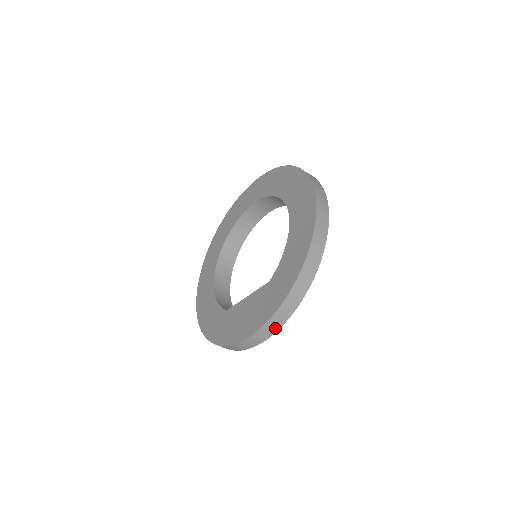
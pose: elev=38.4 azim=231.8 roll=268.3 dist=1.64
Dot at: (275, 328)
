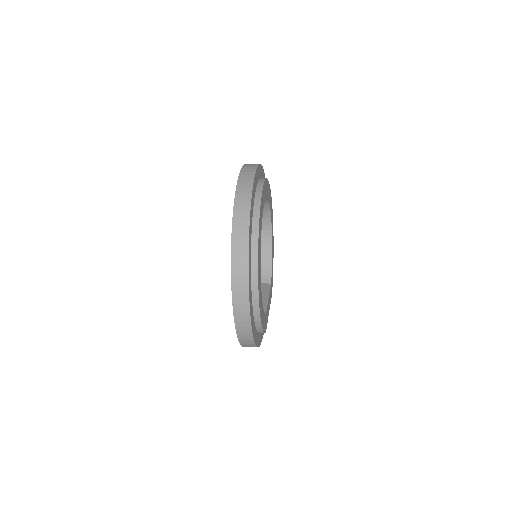
Dot at: occluded
